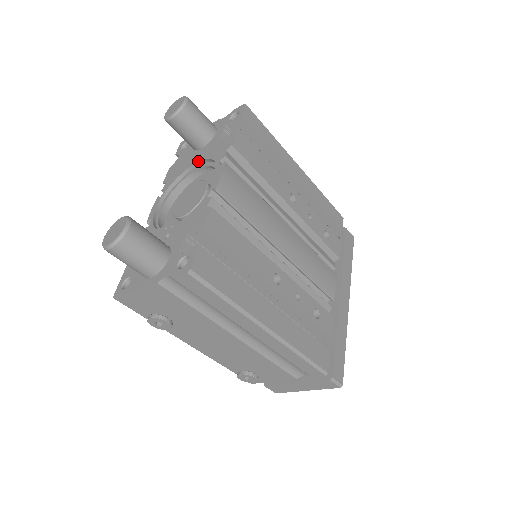
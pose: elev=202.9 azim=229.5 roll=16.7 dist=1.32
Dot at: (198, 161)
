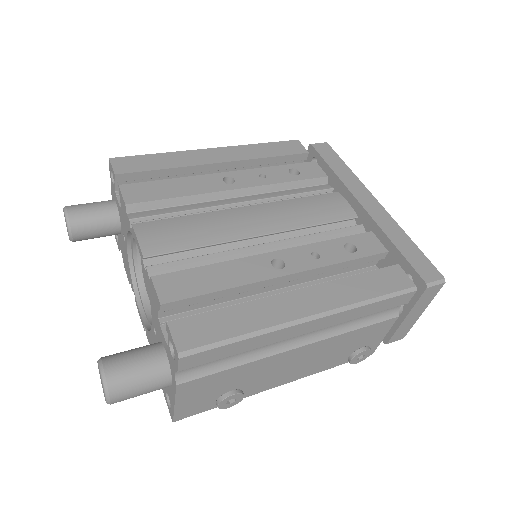
Dot at: (126, 242)
